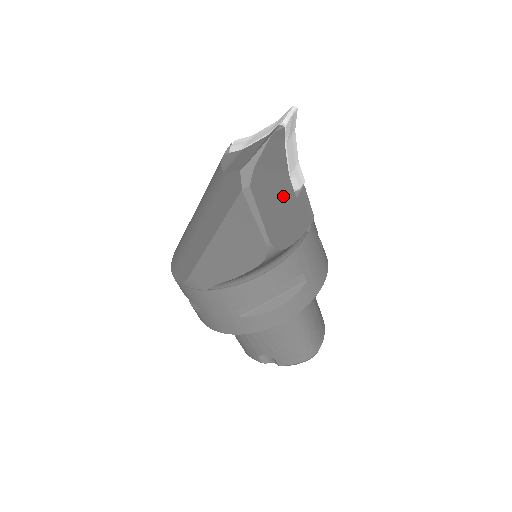
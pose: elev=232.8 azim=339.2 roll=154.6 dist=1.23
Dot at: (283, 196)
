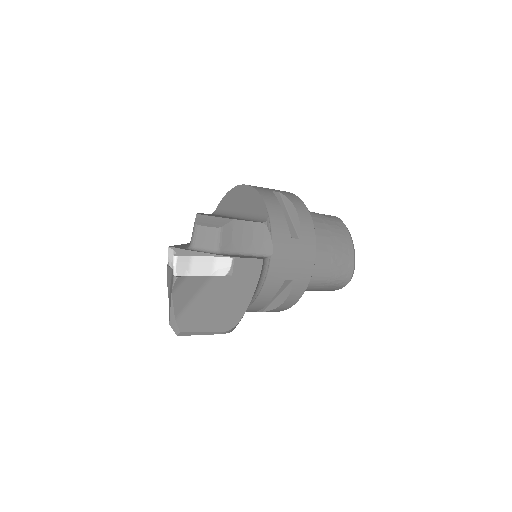
Dot at: (216, 294)
